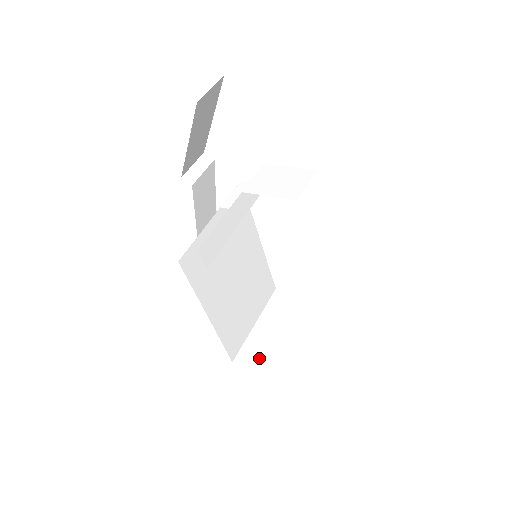
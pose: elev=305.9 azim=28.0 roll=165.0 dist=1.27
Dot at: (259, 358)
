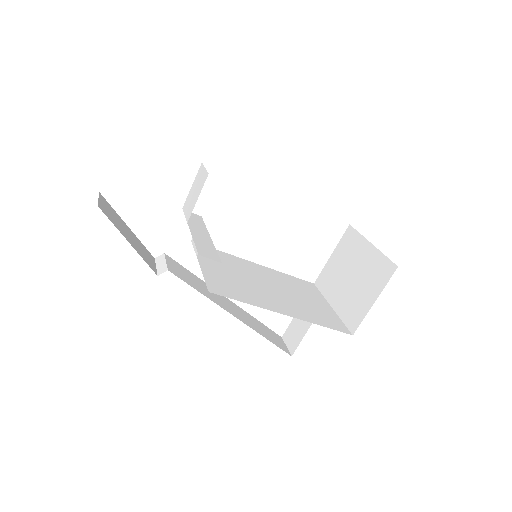
Dot at: (359, 307)
